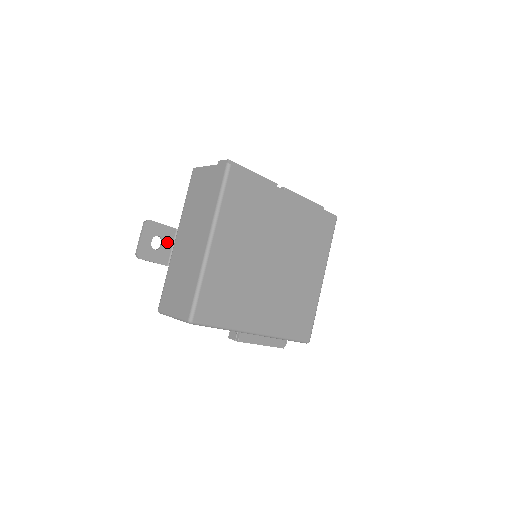
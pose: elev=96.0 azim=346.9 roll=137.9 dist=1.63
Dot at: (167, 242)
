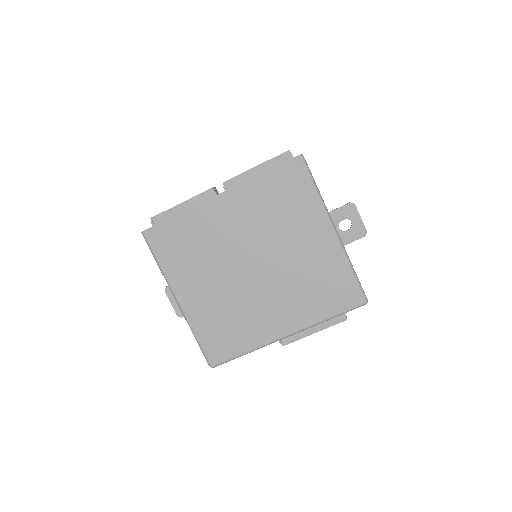
Dot at: occluded
